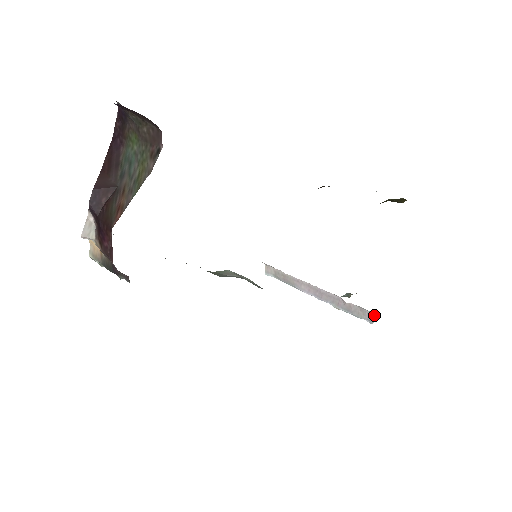
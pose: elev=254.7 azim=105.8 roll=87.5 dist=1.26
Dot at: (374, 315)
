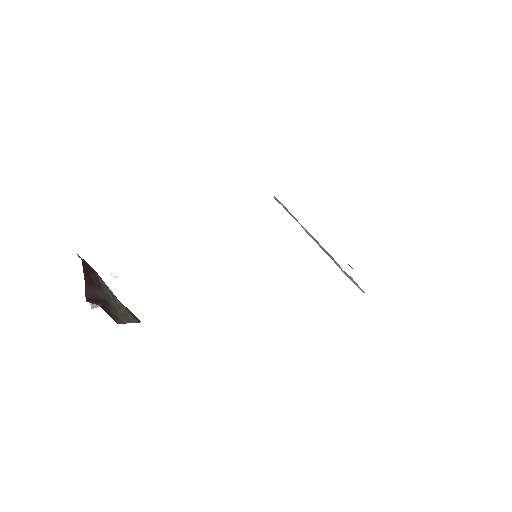
Dot at: (363, 291)
